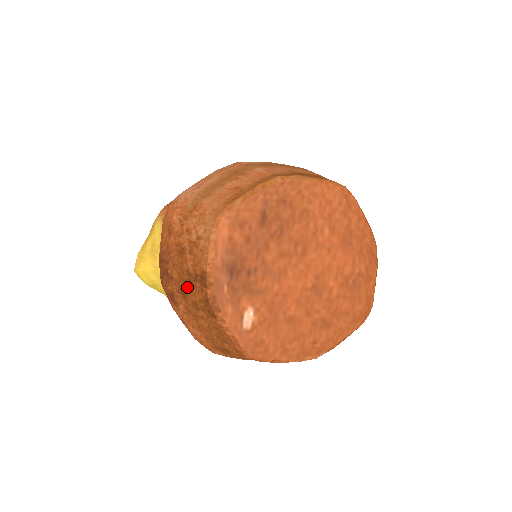
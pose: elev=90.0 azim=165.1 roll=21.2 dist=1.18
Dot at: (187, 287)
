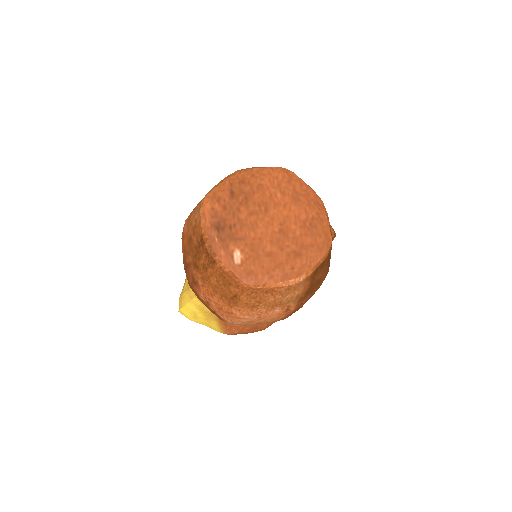
Dot at: (197, 258)
